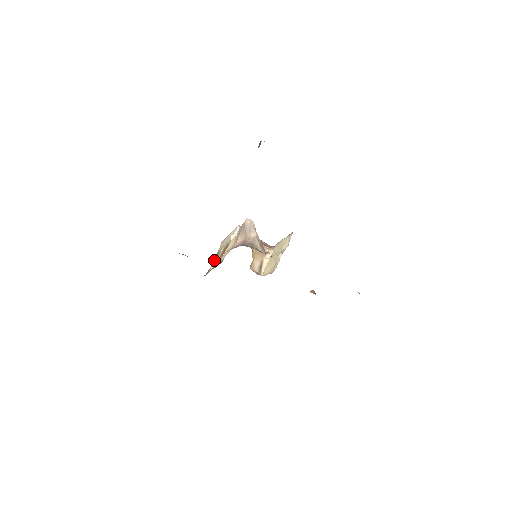
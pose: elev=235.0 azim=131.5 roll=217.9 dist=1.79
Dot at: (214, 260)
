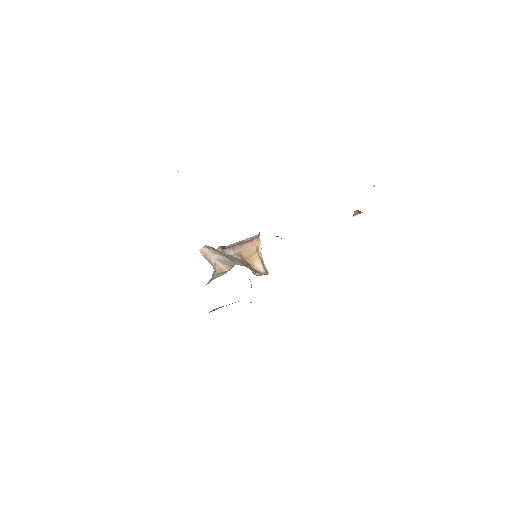
Dot at: occluded
